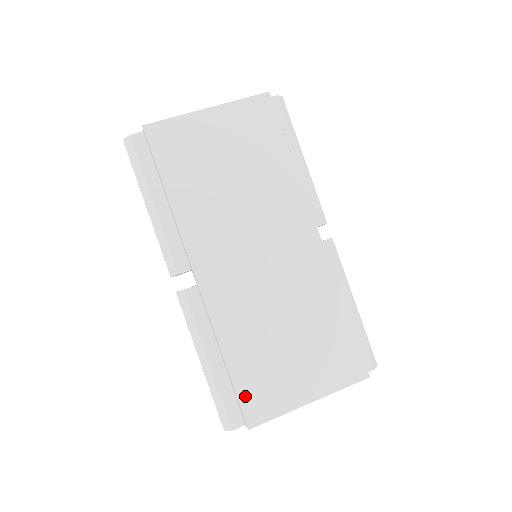
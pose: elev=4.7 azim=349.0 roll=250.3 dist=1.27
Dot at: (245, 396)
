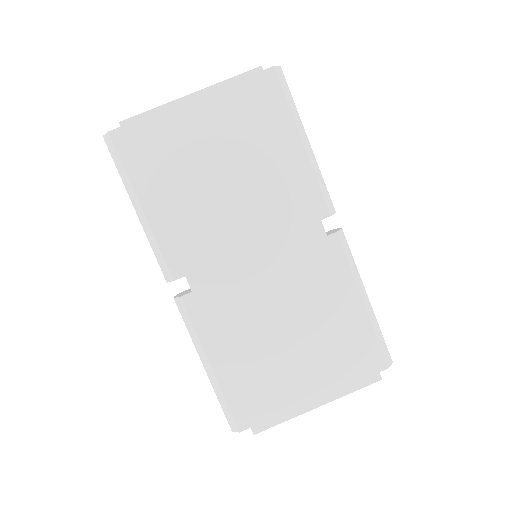
Dot at: (249, 403)
